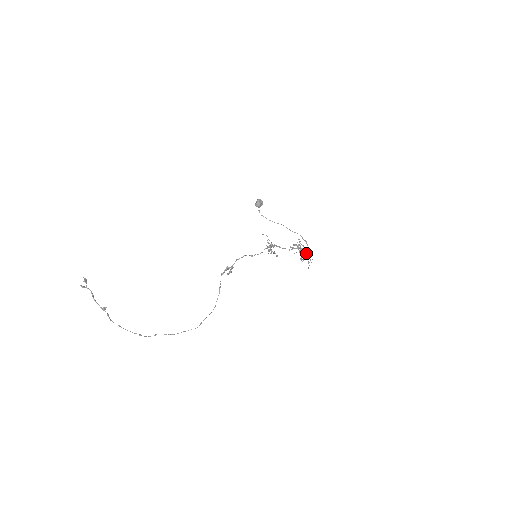
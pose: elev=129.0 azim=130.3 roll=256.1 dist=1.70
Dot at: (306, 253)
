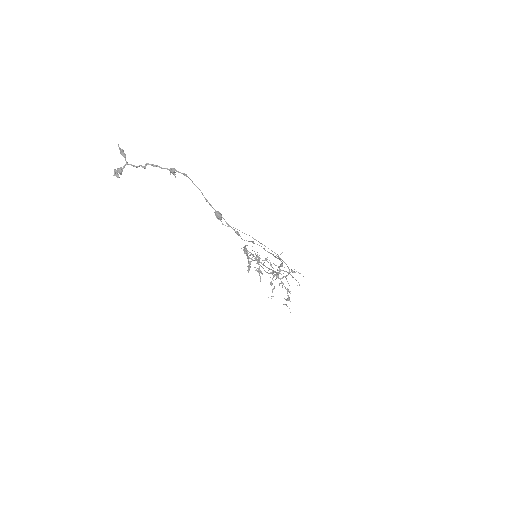
Dot at: (288, 272)
